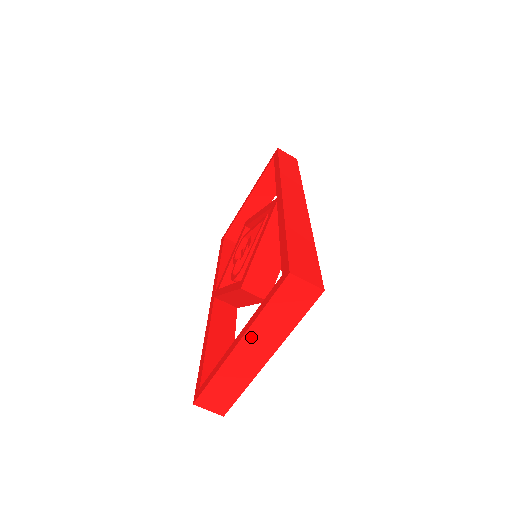
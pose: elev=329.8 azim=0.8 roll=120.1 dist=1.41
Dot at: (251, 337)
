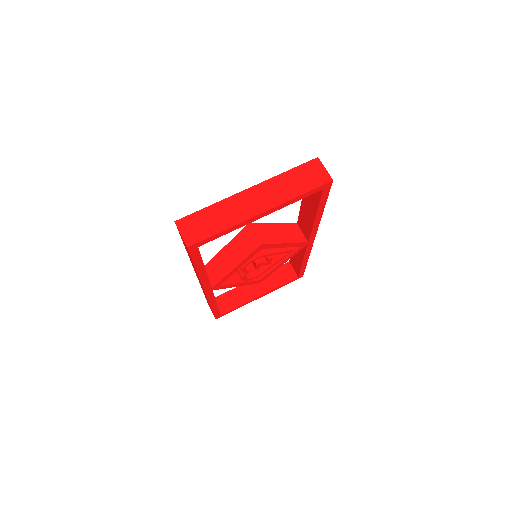
Dot at: (263, 188)
